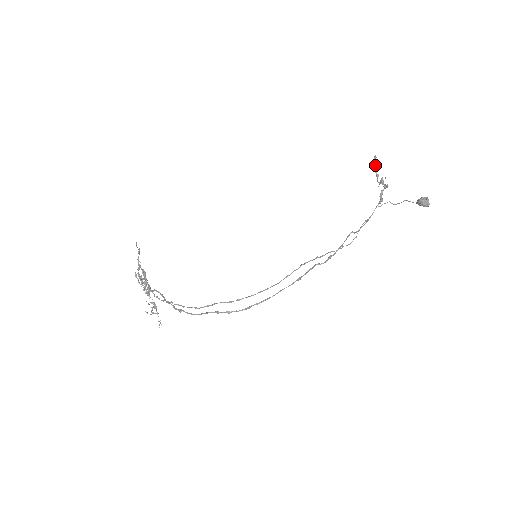
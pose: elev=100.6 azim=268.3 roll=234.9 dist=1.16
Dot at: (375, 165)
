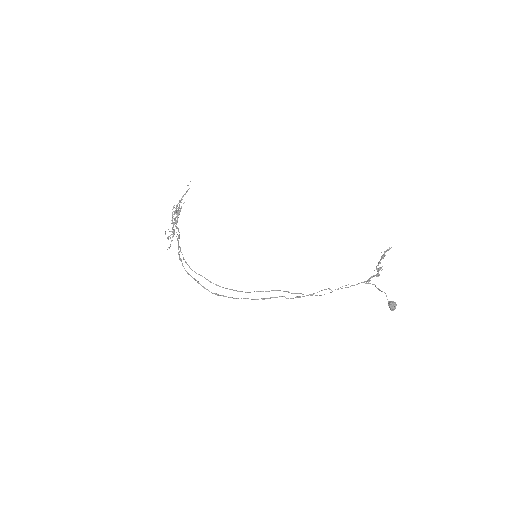
Dot at: (384, 255)
